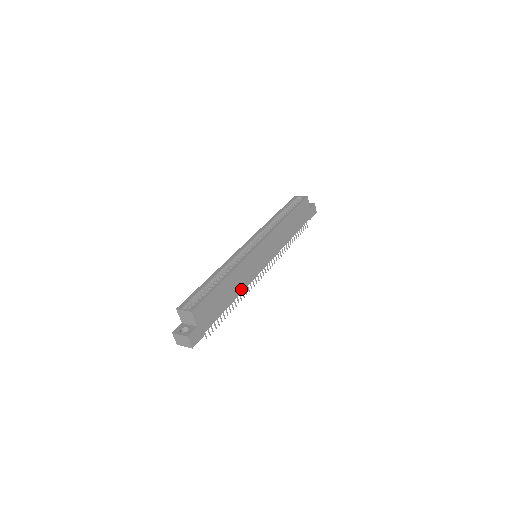
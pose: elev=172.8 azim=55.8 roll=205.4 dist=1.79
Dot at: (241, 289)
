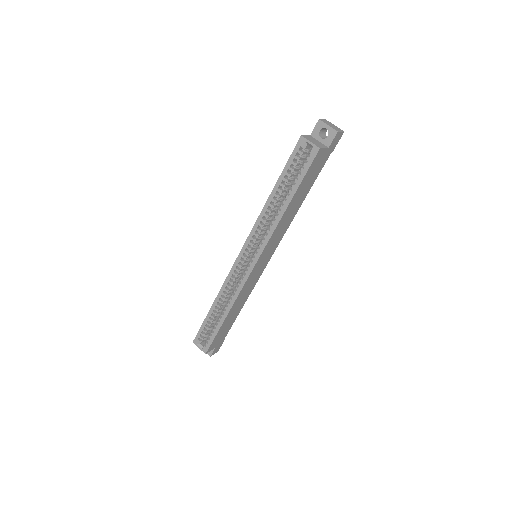
Dot at: (247, 297)
